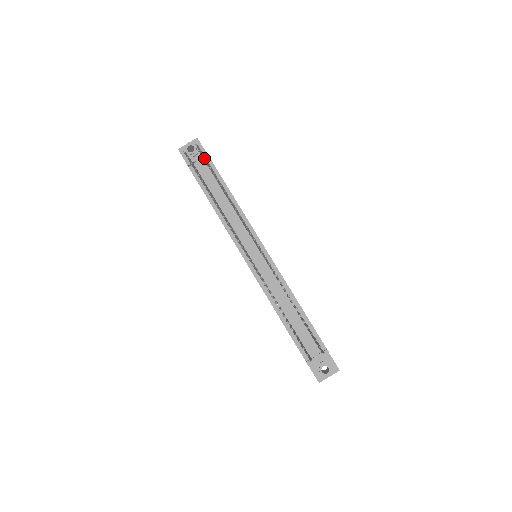
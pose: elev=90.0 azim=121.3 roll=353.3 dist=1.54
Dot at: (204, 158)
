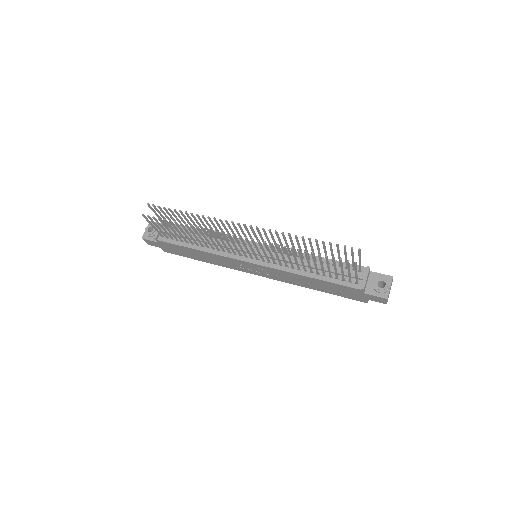
Dot at: (160, 209)
